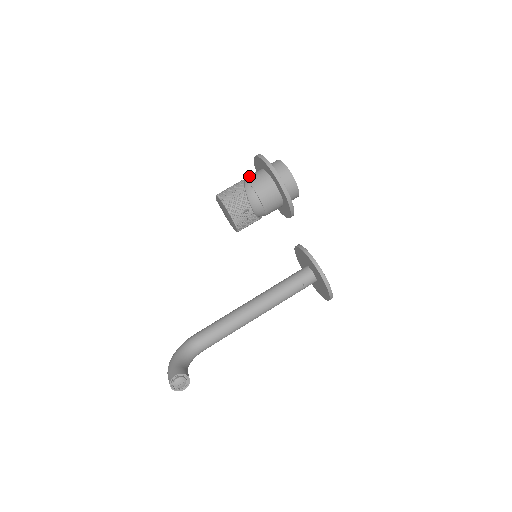
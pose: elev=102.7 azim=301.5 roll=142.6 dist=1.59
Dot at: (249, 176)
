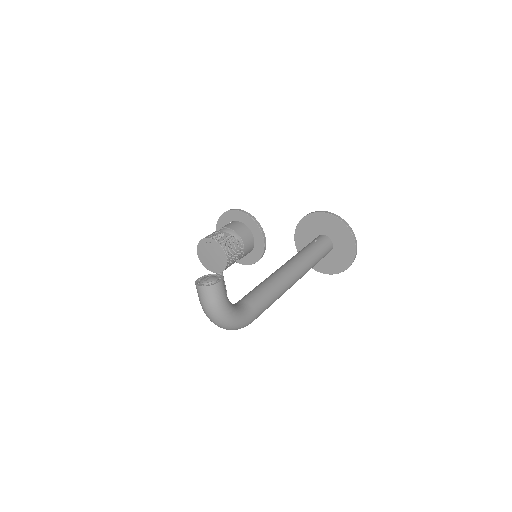
Dot at: occluded
